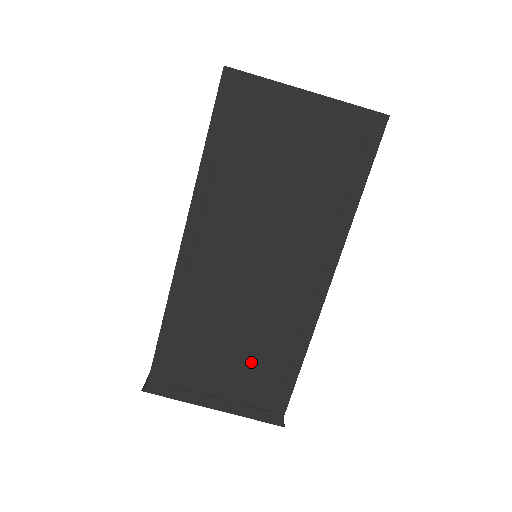
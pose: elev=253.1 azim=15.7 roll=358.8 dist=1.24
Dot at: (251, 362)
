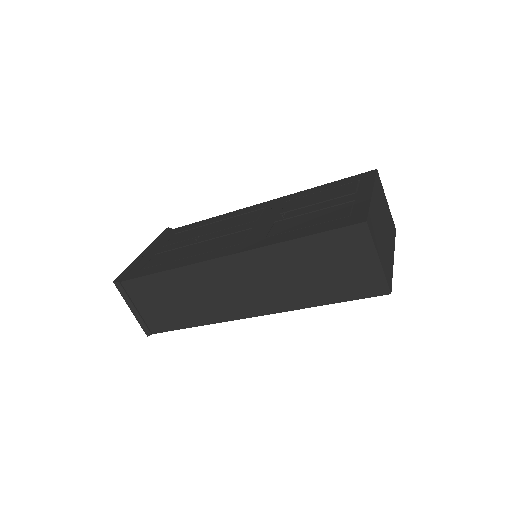
Dot at: occluded
